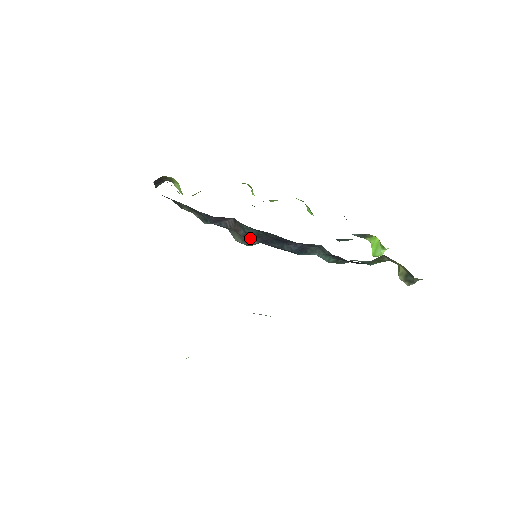
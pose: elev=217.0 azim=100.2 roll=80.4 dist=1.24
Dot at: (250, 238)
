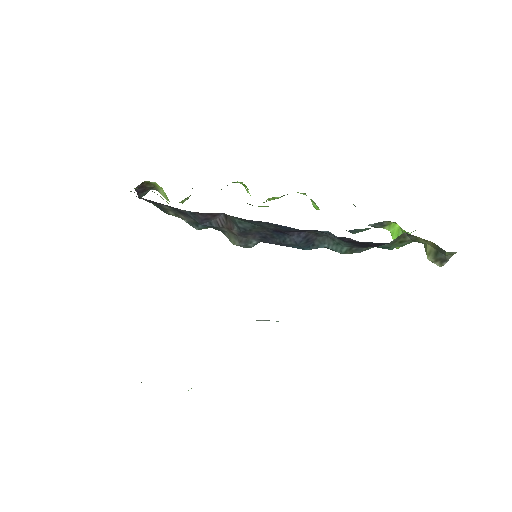
Dot at: (247, 237)
